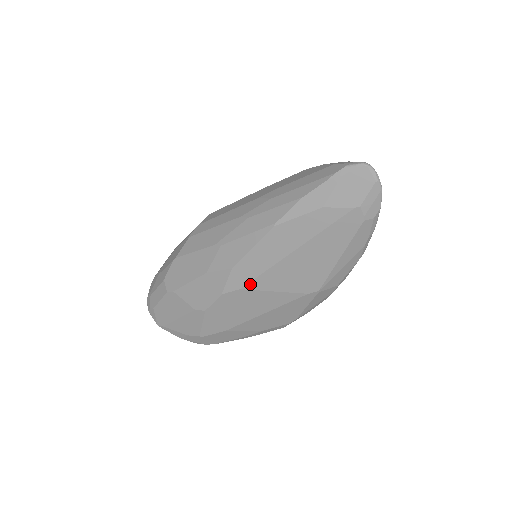
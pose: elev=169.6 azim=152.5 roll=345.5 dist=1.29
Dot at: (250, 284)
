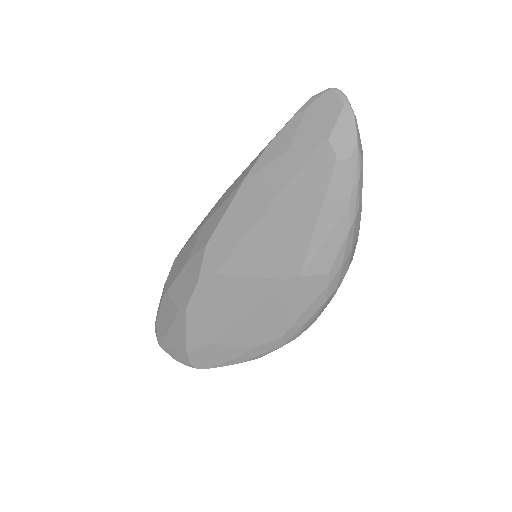
Dot at: (224, 266)
